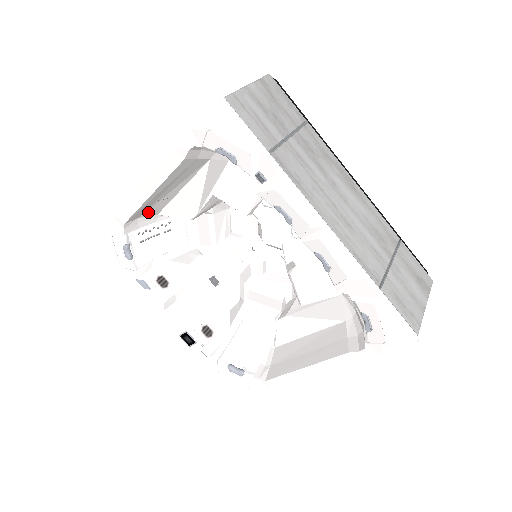
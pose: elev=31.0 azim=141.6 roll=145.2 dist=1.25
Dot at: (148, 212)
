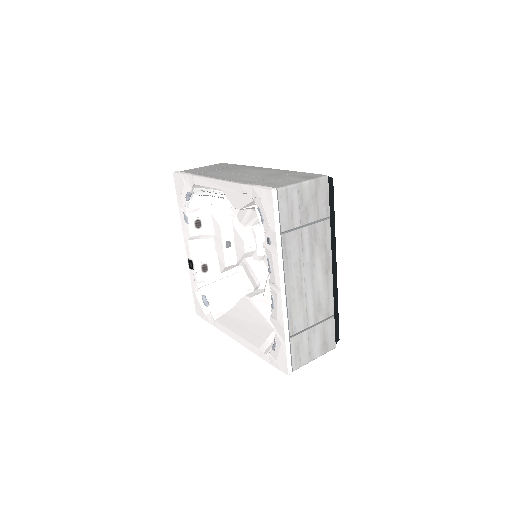
Dot at: occluded
